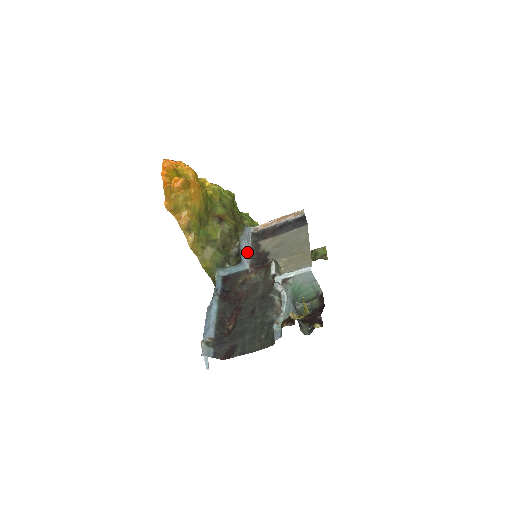
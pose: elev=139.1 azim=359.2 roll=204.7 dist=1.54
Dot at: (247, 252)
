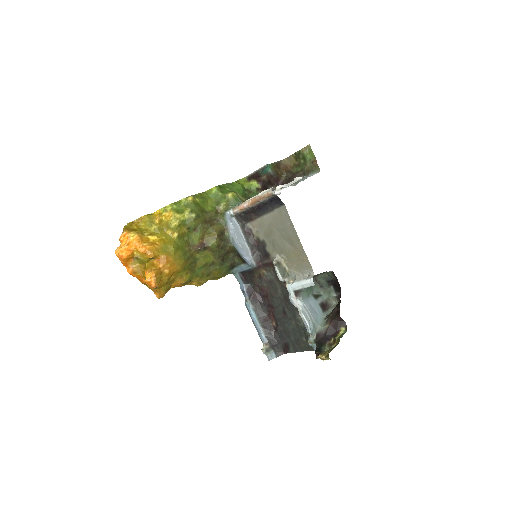
Dot at: (245, 252)
